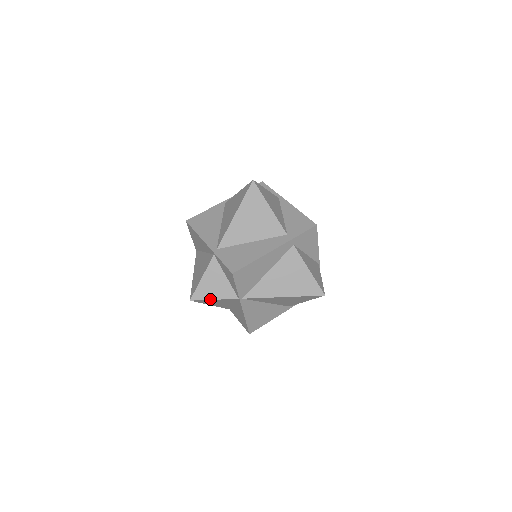
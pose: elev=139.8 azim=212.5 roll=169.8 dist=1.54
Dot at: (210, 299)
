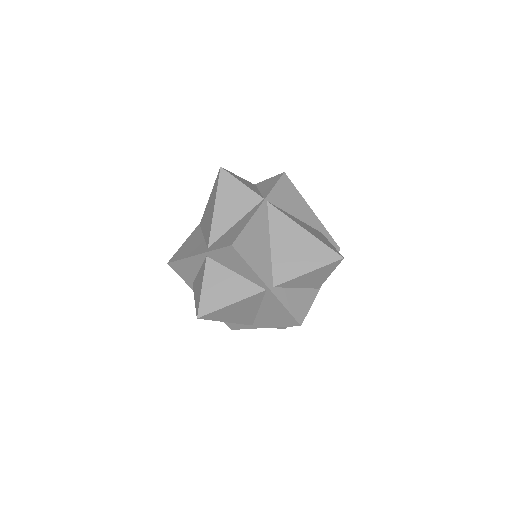
Dot at: (239, 180)
